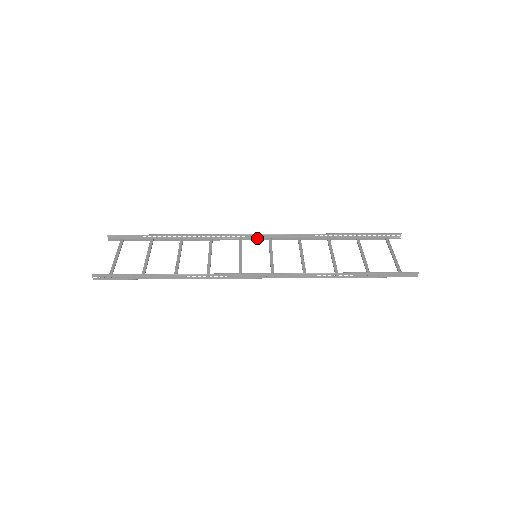
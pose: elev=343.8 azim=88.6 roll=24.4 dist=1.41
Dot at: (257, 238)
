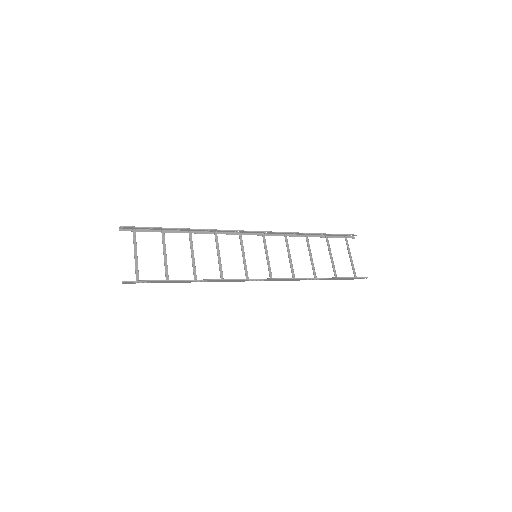
Dot at: (253, 233)
